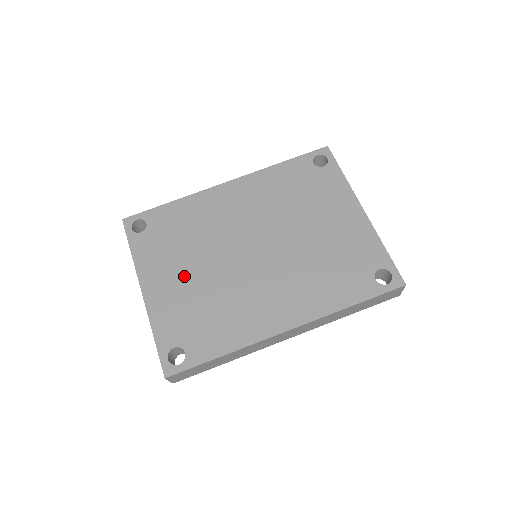
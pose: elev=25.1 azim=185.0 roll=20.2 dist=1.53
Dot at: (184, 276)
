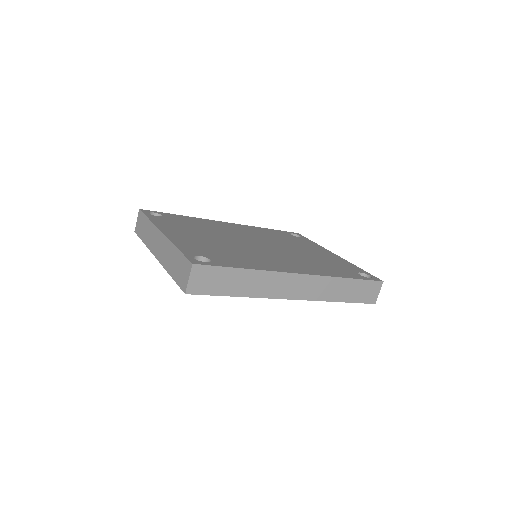
Dot at: (201, 237)
